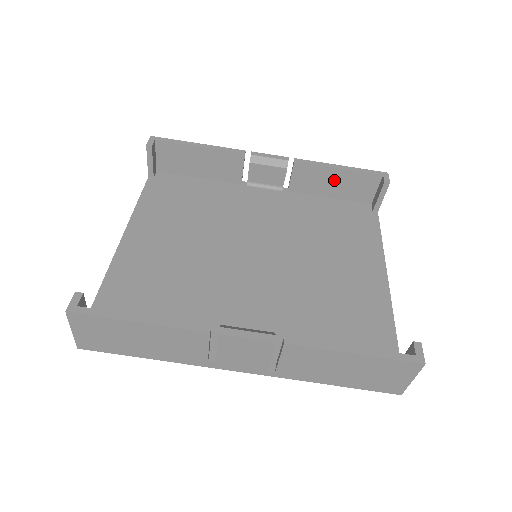
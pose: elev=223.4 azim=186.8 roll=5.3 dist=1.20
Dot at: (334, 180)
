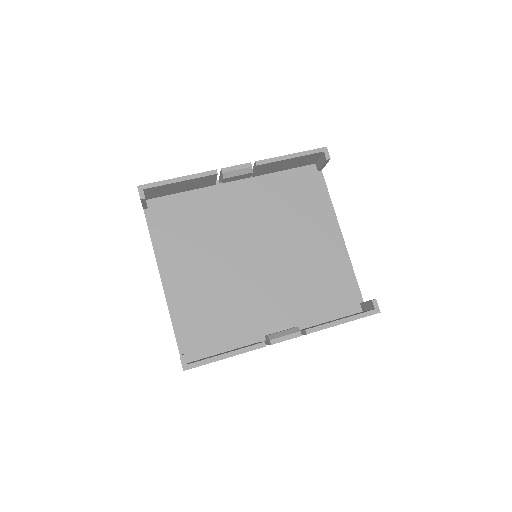
Dot at: (287, 163)
